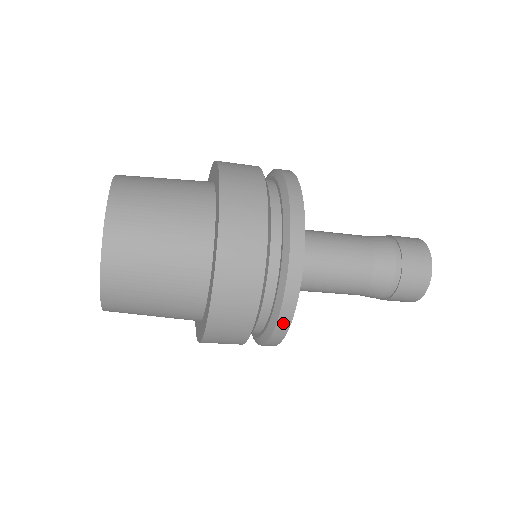
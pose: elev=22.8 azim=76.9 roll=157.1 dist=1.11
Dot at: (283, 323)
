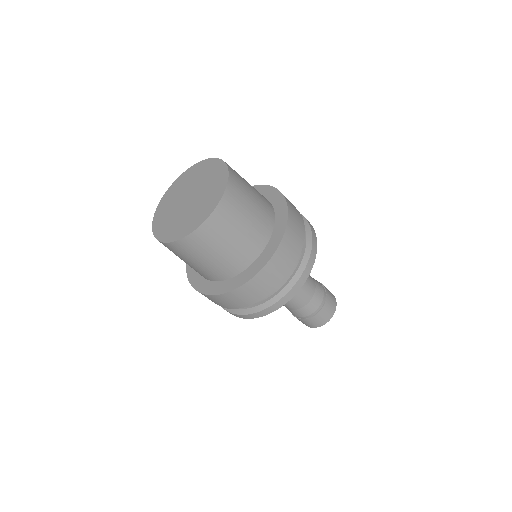
Dot at: (249, 316)
